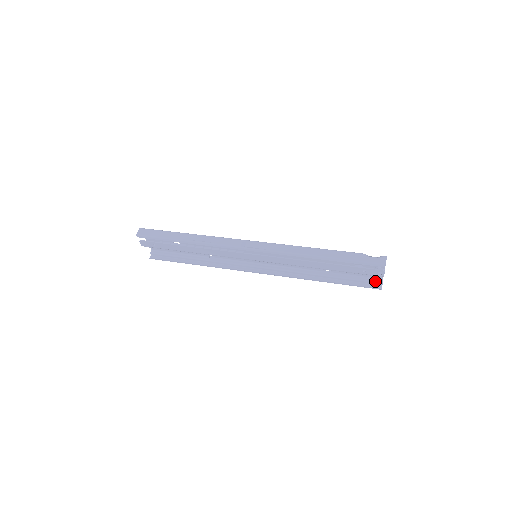
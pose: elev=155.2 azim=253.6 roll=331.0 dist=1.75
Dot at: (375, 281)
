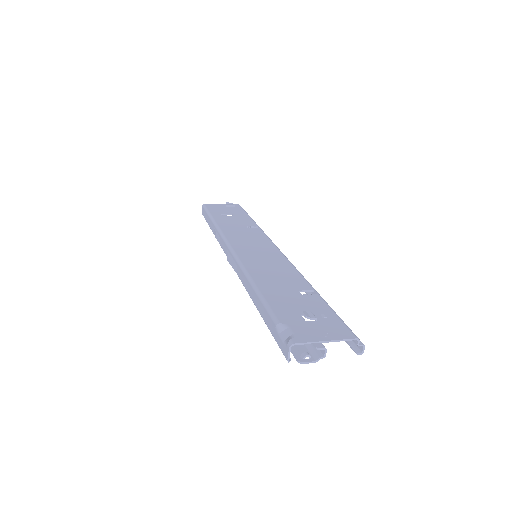
Dot at: occluded
